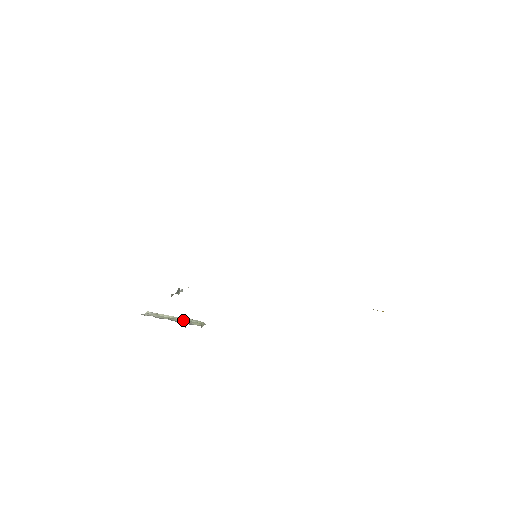
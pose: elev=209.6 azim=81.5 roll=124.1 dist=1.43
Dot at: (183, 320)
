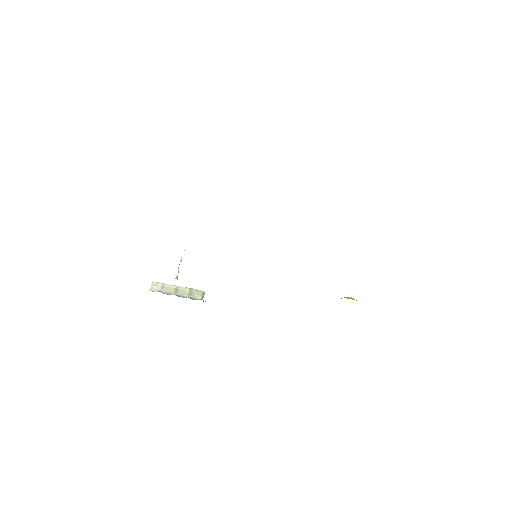
Dot at: (186, 291)
